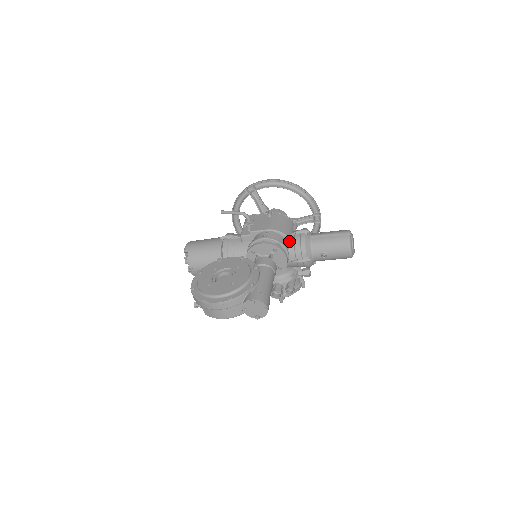
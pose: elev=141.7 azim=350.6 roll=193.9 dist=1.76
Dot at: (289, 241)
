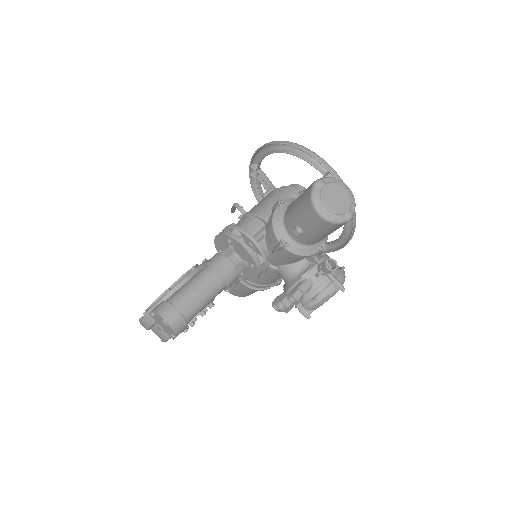
Dot at: (266, 224)
